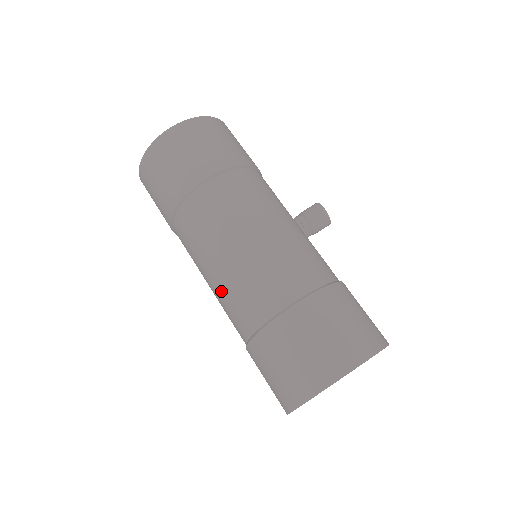
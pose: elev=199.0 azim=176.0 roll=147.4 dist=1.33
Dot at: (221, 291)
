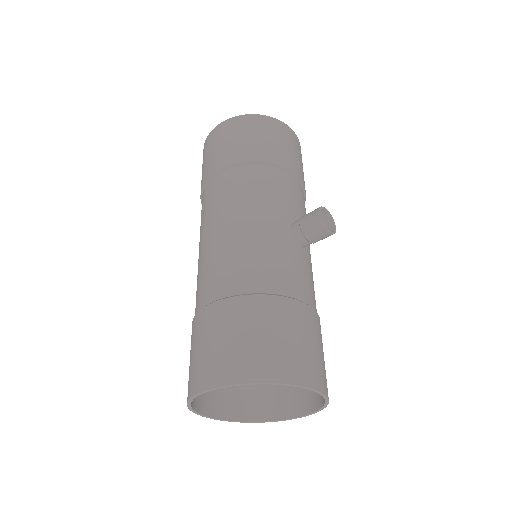
Dot at: occluded
